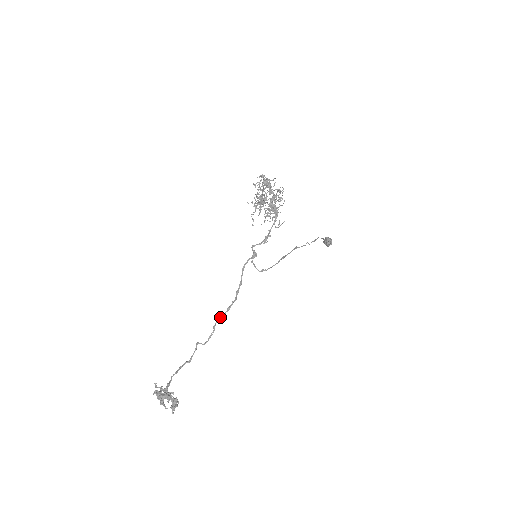
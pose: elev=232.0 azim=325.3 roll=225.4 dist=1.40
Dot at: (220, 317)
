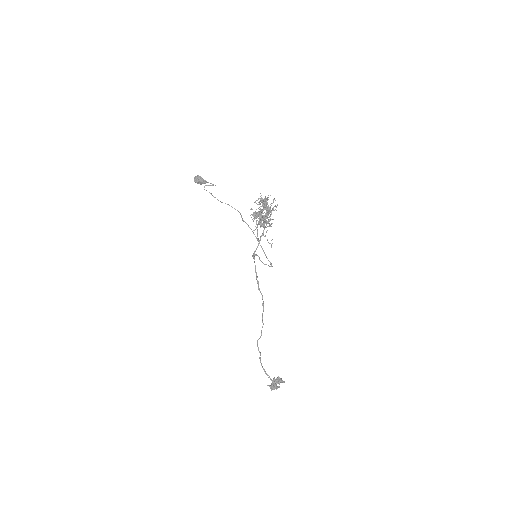
Dot at: (262, 314)
